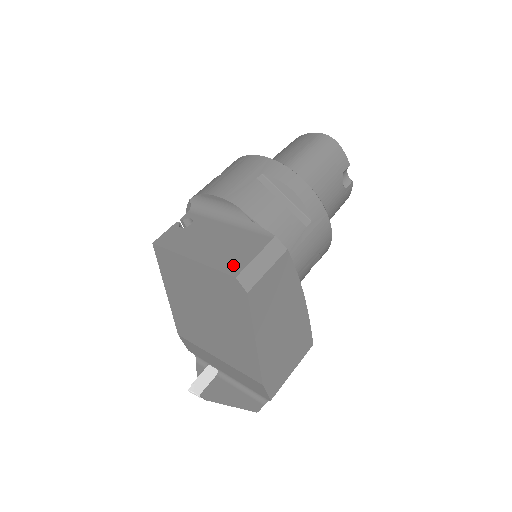
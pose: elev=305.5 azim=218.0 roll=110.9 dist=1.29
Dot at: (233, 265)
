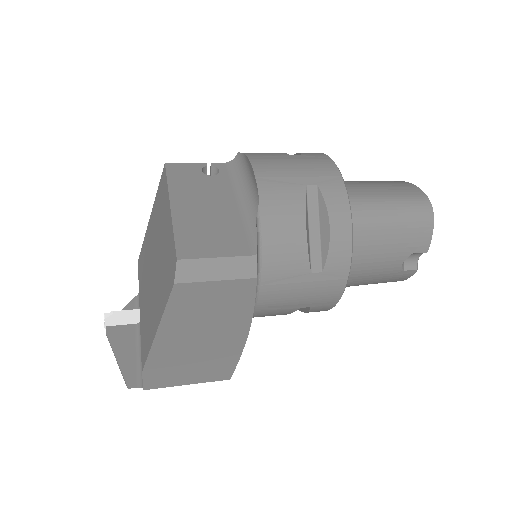
Dot at: (190, 246)
